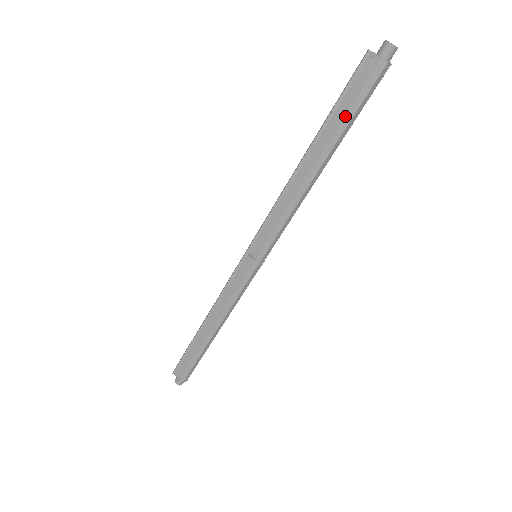
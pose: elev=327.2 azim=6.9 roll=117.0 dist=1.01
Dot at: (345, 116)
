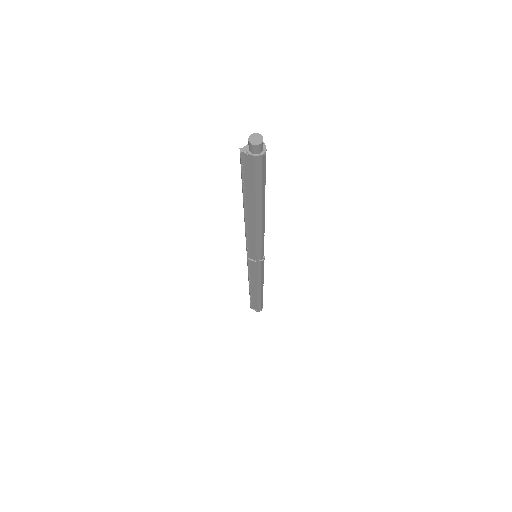
Dot at: (255, 189)
